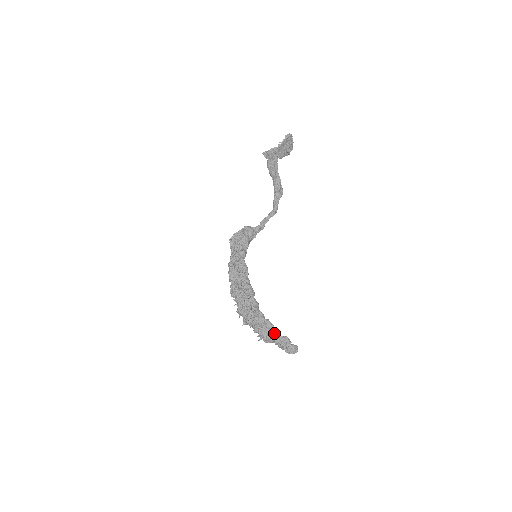
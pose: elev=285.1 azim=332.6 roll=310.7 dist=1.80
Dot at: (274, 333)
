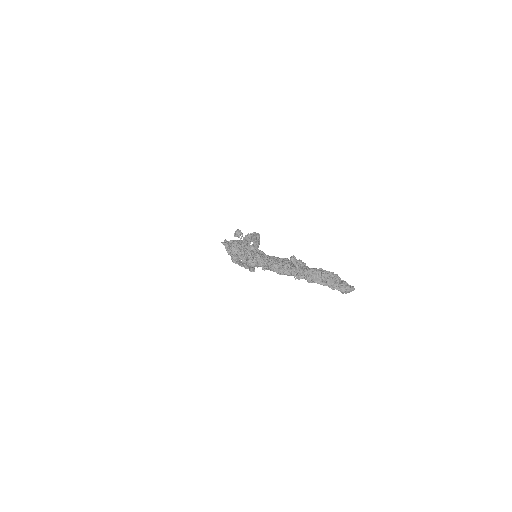
Dot at: occluded
